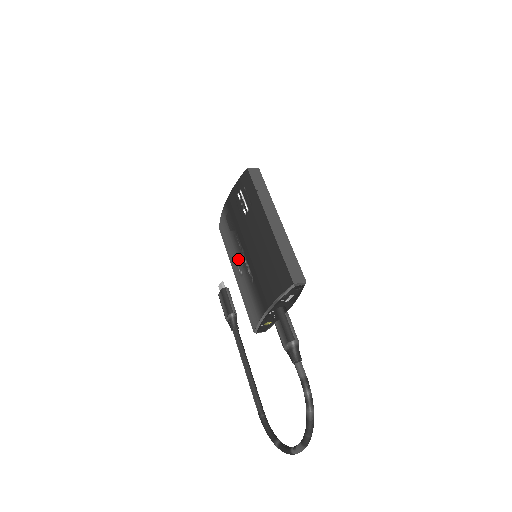
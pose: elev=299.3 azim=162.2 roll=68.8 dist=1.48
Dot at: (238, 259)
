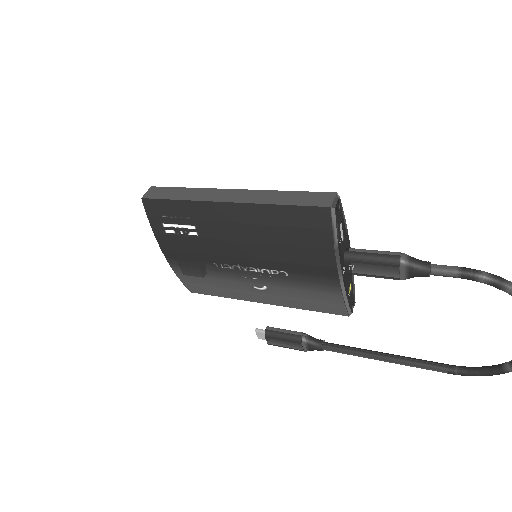
Dot at: (246, 282)
